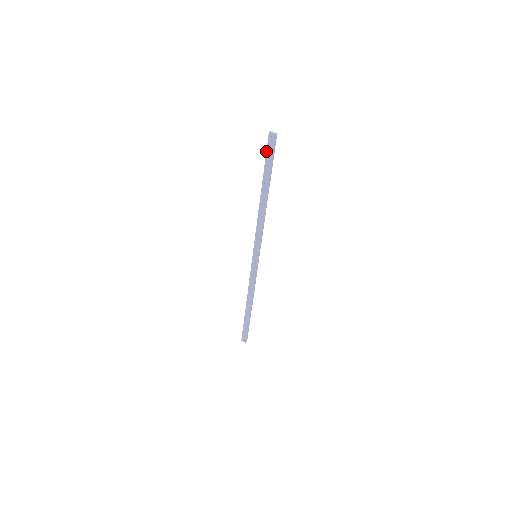
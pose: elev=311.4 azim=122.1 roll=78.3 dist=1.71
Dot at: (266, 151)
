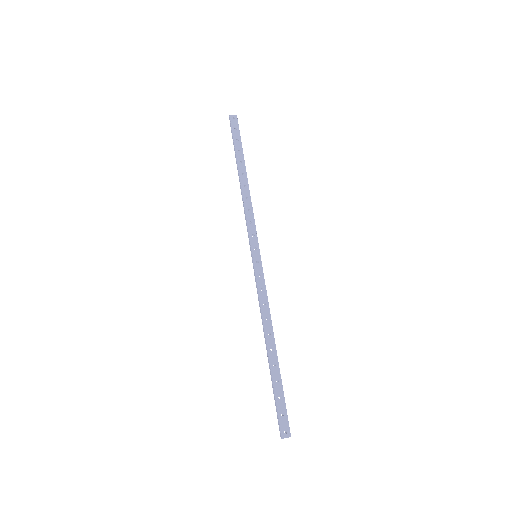
Dot at: (232, 131)
